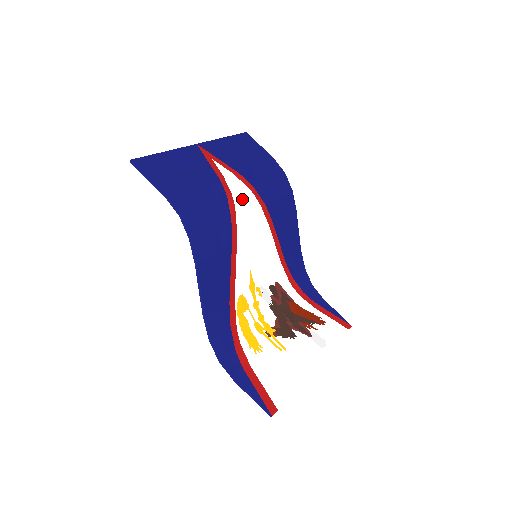
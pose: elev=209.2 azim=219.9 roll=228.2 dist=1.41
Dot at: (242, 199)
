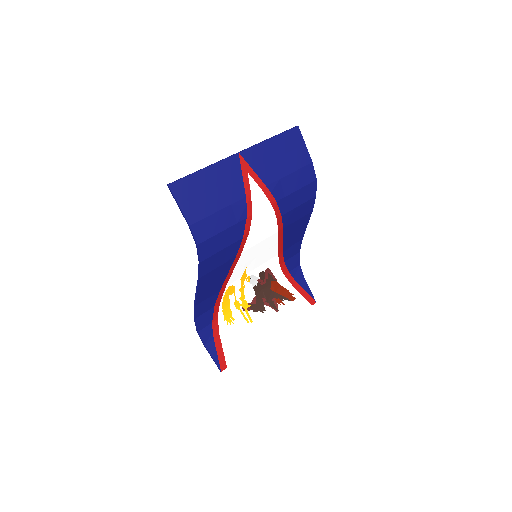
Dot at: (260, 217)
